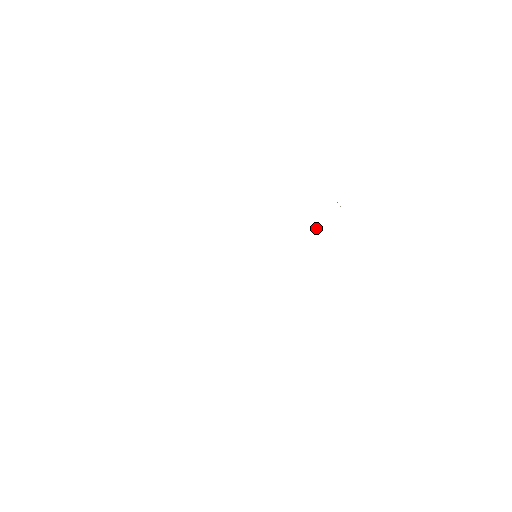
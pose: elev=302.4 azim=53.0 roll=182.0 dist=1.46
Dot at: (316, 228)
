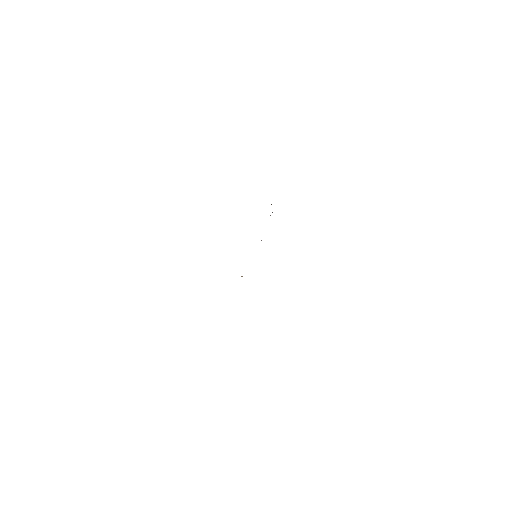
Dot at: occluded
